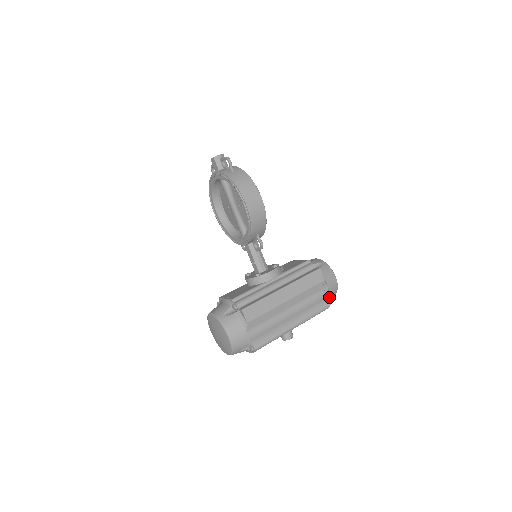
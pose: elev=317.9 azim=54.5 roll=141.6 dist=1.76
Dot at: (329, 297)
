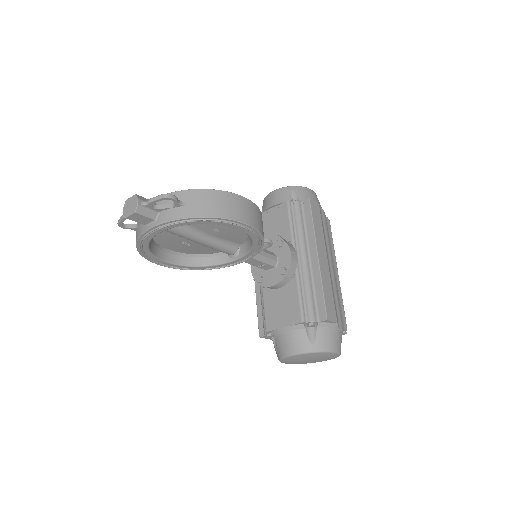
Dot at: occluded
